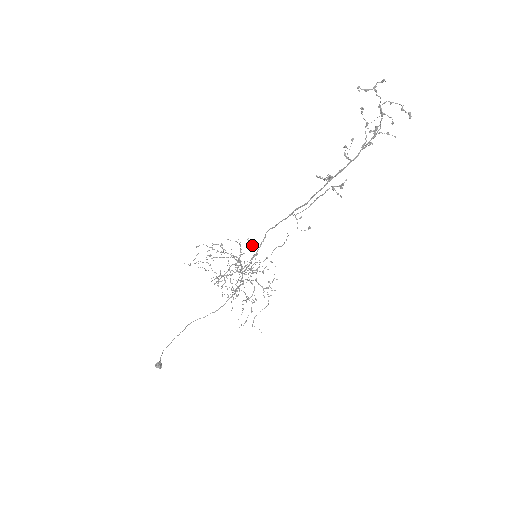
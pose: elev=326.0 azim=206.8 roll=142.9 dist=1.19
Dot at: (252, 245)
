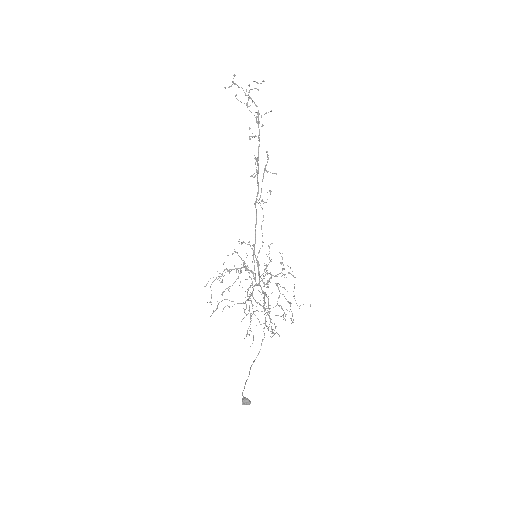
Dot at: (245, 243)
